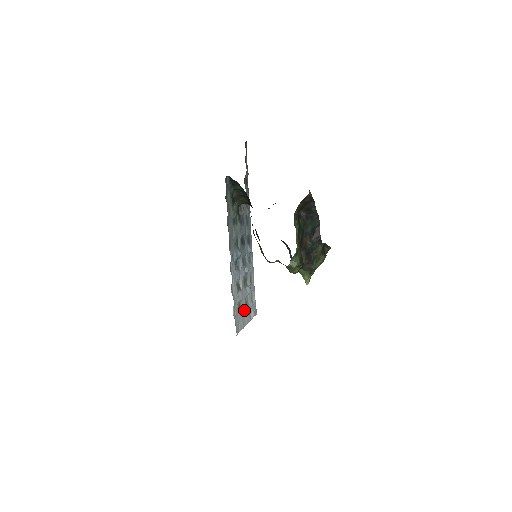
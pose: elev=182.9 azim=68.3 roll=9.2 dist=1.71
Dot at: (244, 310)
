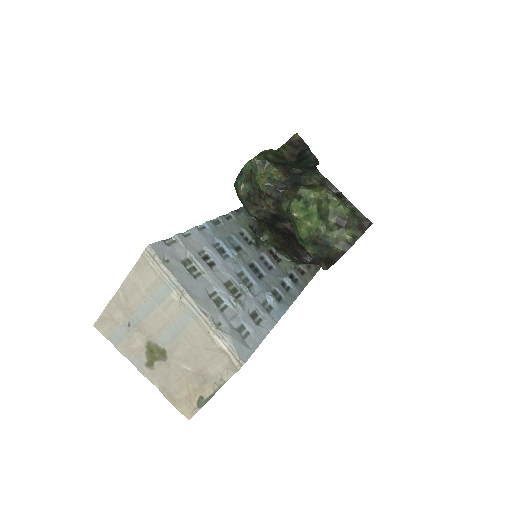
Dot at: (202, 288)
